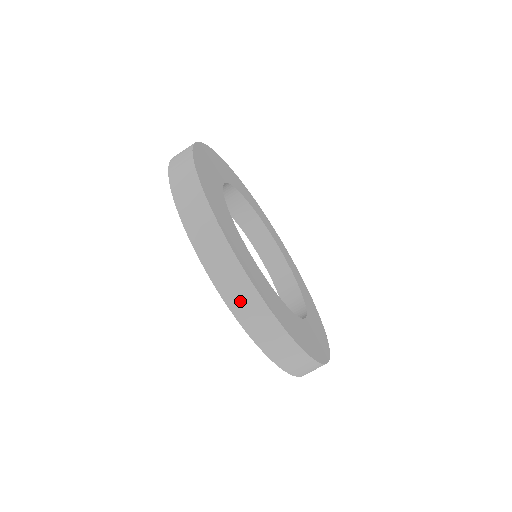
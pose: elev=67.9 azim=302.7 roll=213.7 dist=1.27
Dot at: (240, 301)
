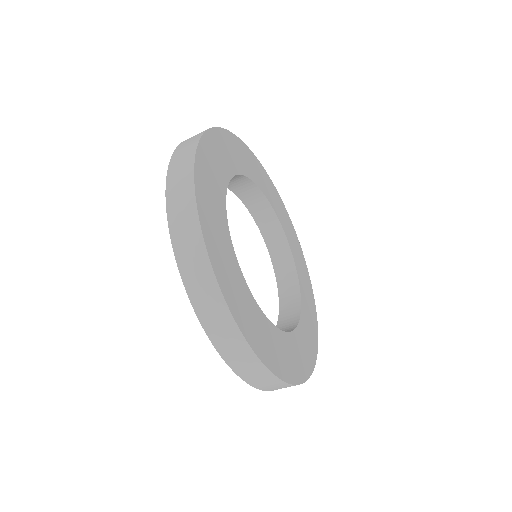
Dot at: occluded
